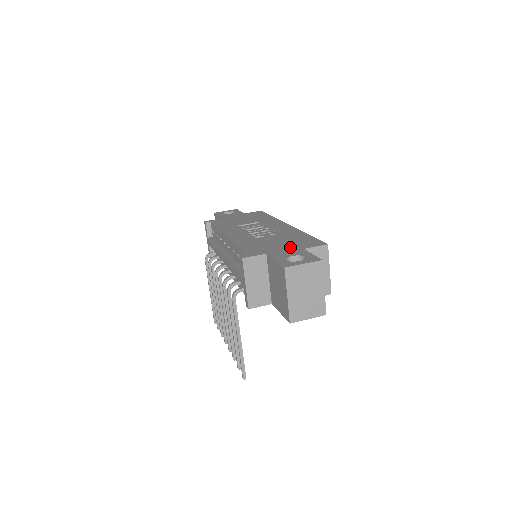
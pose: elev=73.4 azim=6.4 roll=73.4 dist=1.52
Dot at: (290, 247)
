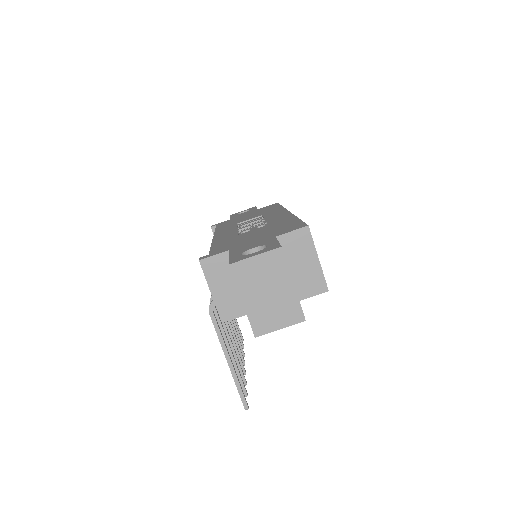
Dot at: (262, 237)
